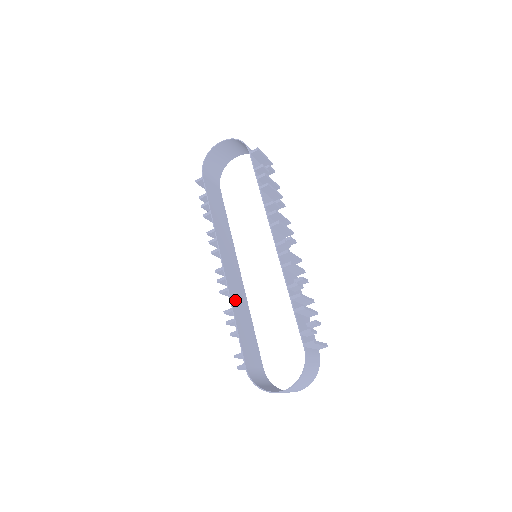
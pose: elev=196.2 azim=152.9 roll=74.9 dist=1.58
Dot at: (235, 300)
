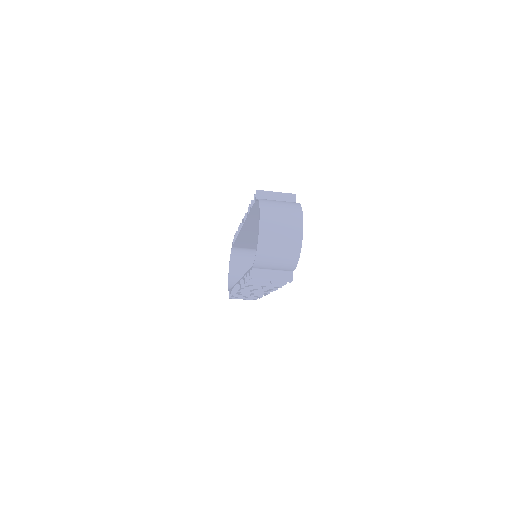
Dot at: occluded
